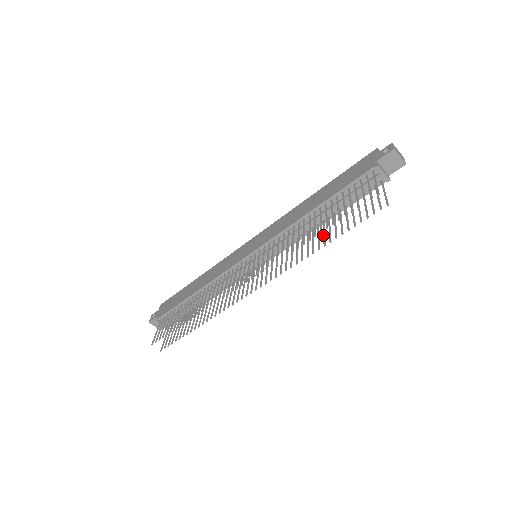
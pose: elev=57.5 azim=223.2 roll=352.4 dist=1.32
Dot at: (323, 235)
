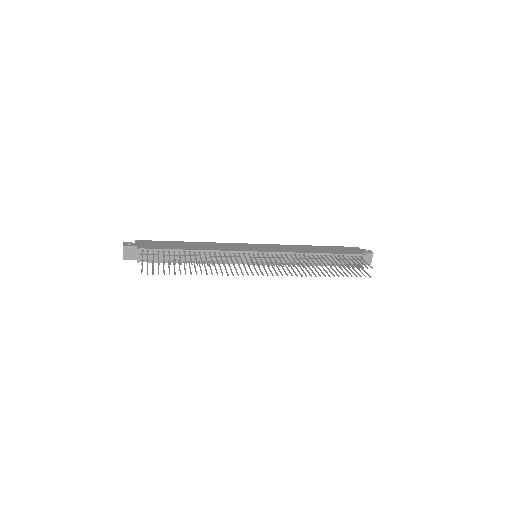
Dot at: (321, 271)
